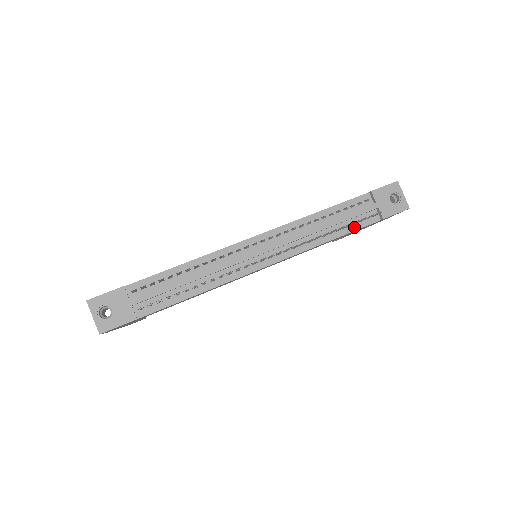
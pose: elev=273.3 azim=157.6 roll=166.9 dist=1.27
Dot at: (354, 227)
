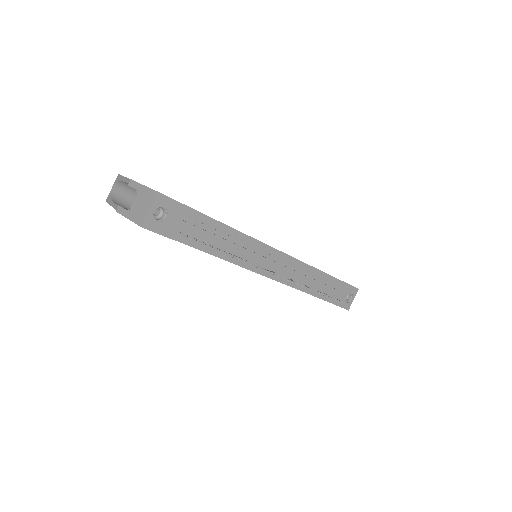
Dot at: (320, 295)
